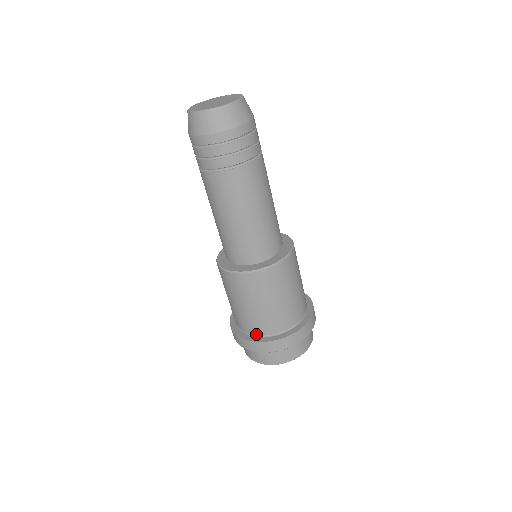
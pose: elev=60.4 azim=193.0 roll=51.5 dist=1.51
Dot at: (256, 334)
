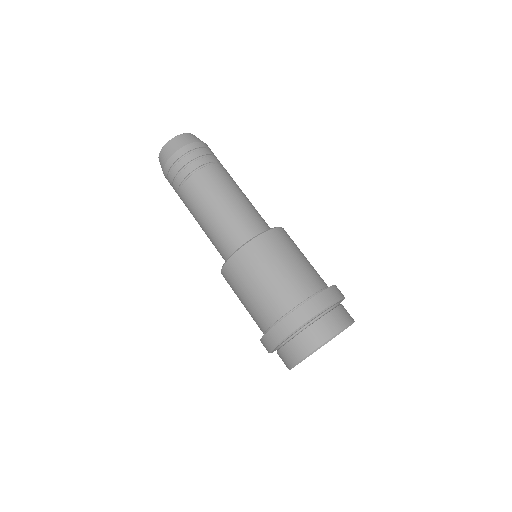
Dot at: (280, 316)
